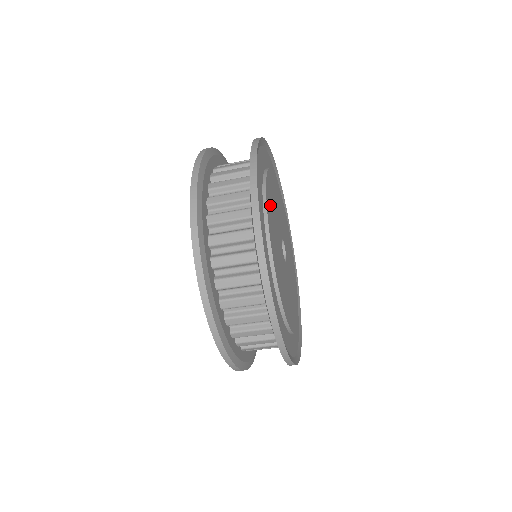
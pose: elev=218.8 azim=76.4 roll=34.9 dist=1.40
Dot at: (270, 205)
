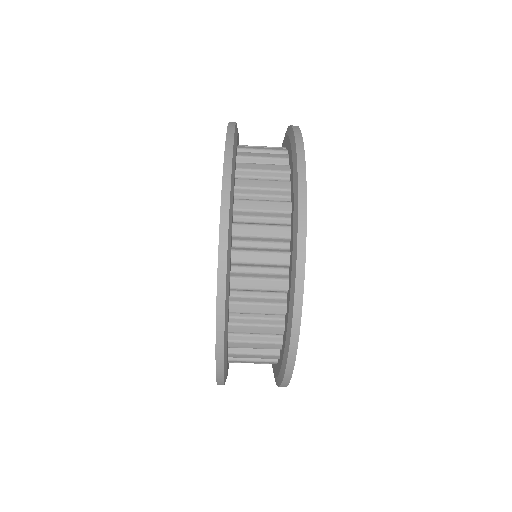
Dot at: occluded
